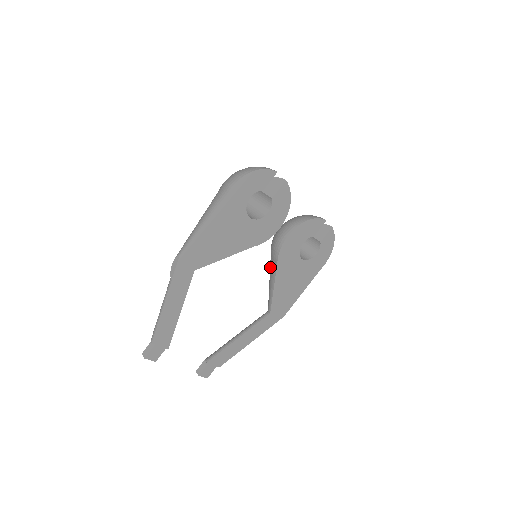
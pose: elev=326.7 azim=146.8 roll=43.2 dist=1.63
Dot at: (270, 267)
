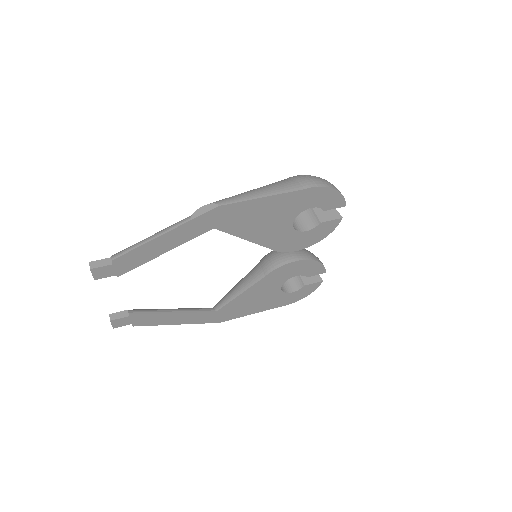
Dot at: (251, 273)
